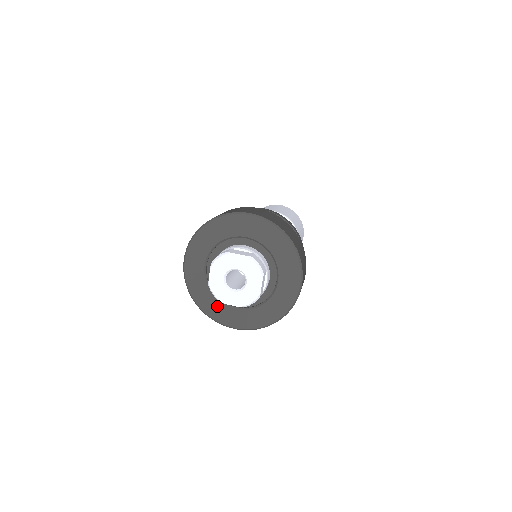
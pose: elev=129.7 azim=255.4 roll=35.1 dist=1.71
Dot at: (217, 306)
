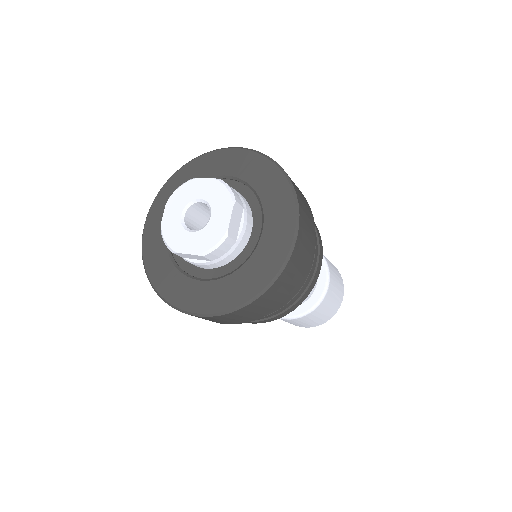
Dot at: (175, 279)
